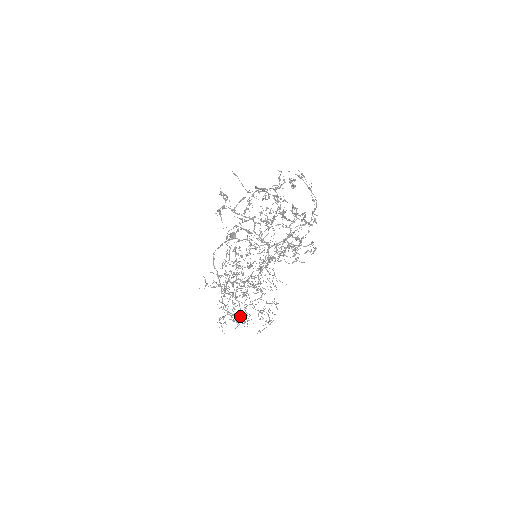
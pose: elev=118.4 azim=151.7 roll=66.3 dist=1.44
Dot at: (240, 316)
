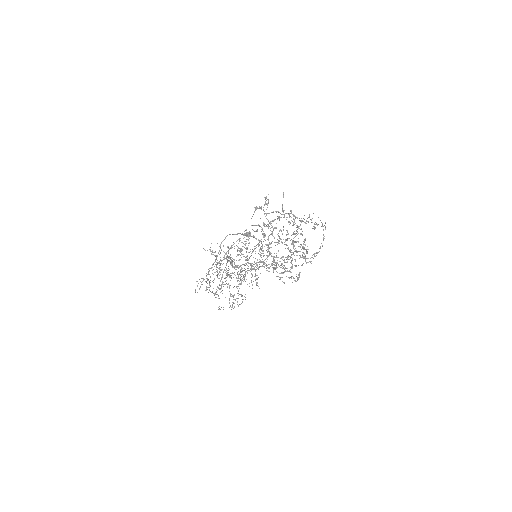
Dot at: occluded
